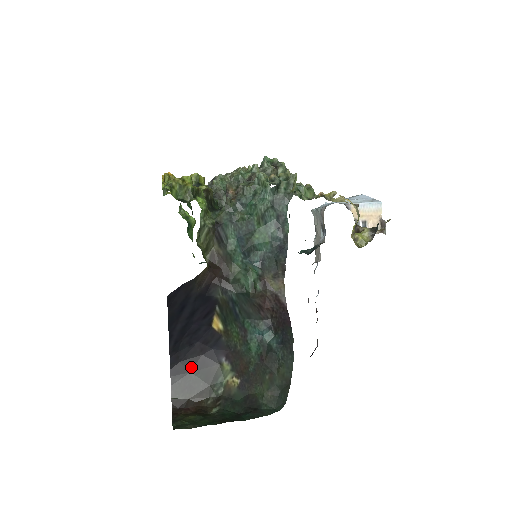
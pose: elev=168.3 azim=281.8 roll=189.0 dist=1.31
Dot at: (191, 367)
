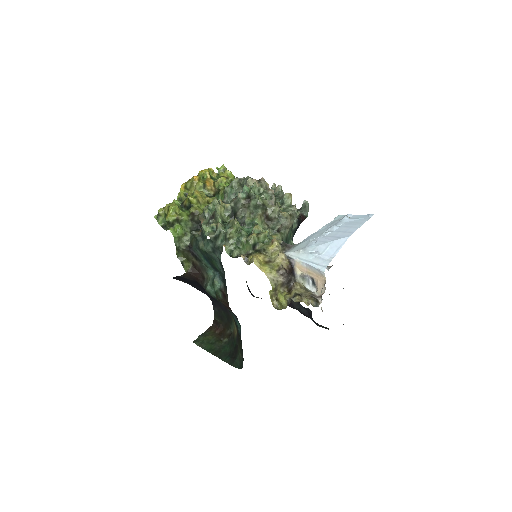
Dot at: (221, 307)
